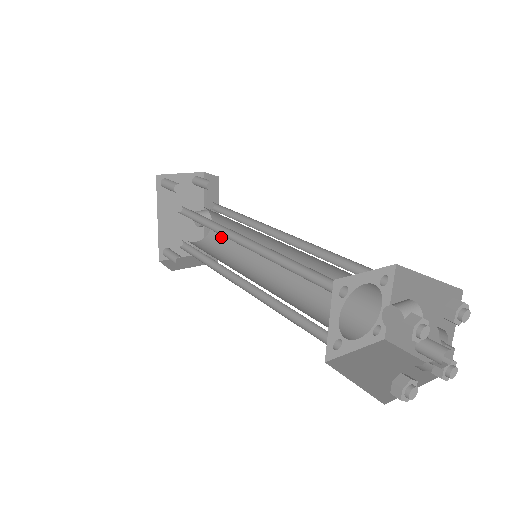
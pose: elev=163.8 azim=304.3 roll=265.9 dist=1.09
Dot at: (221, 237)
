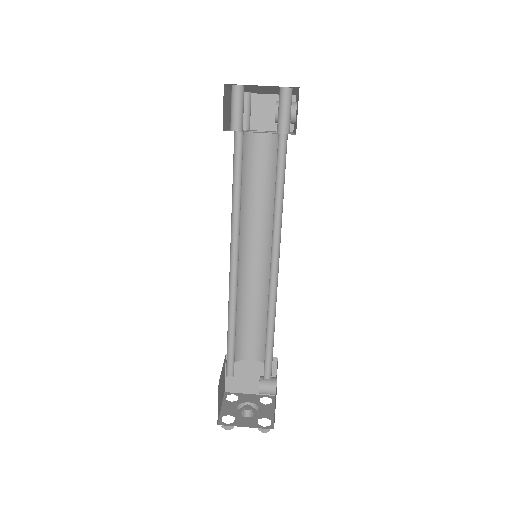
Dot at: occluded
